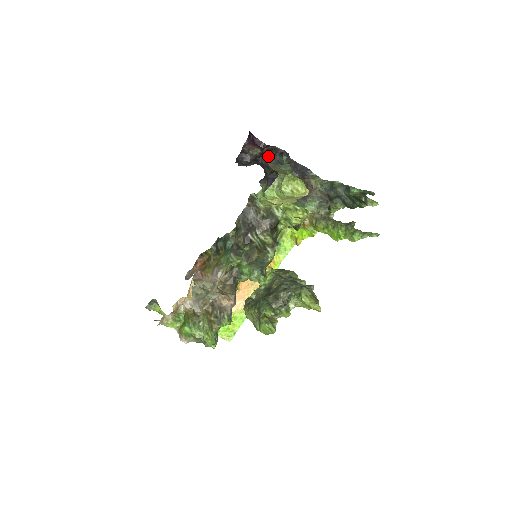
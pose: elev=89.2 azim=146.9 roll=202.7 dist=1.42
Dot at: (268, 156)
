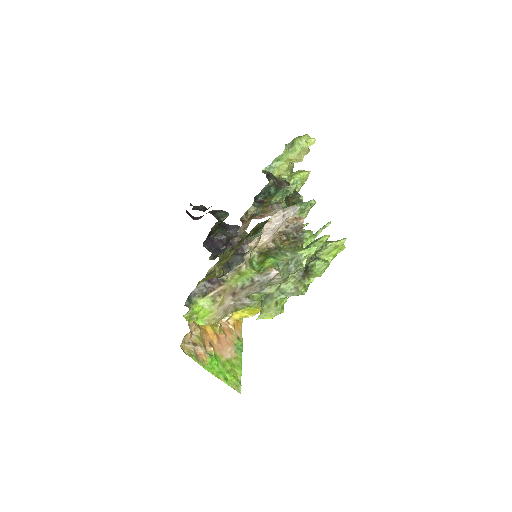
Dot at: occluded
